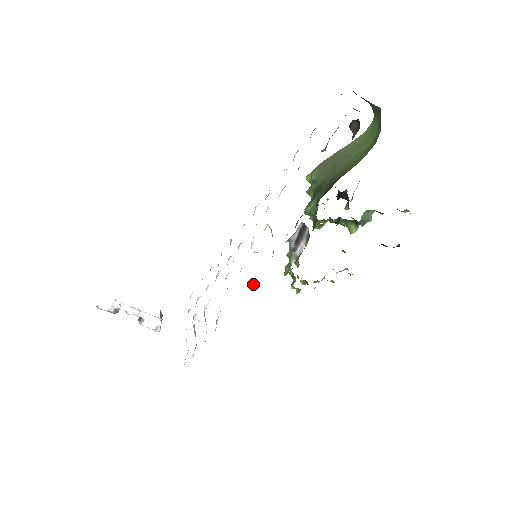
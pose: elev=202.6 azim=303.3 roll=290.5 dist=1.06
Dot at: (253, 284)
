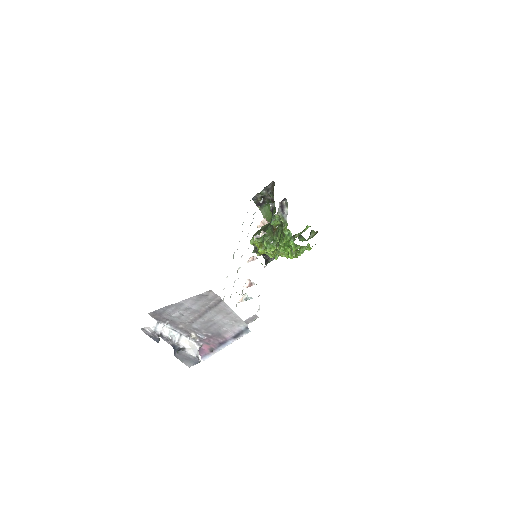
Dot at: occluded
